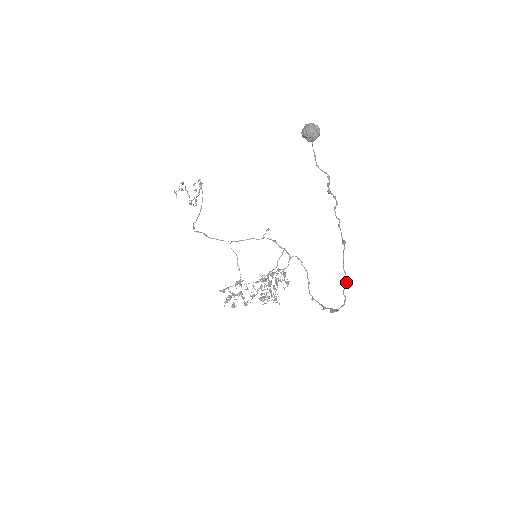
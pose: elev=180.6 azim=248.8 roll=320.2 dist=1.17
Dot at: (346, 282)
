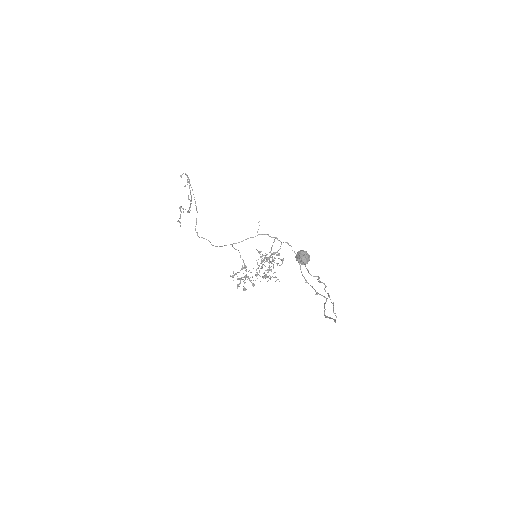
Dot at: occluded
